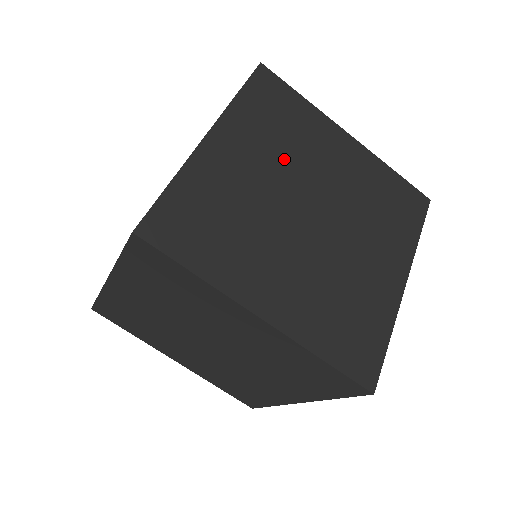
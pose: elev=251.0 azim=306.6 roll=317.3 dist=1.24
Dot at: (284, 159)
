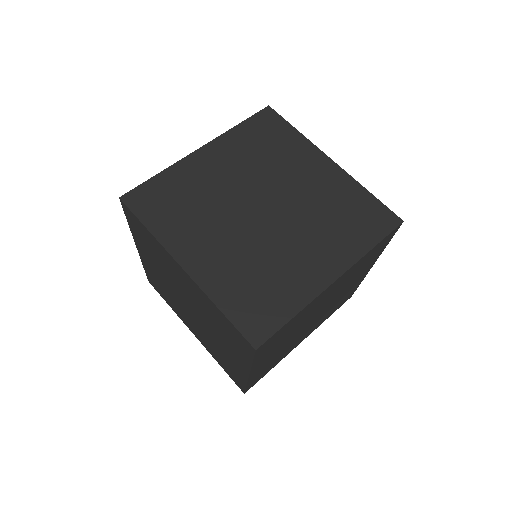
Dot at: (256, 170)
